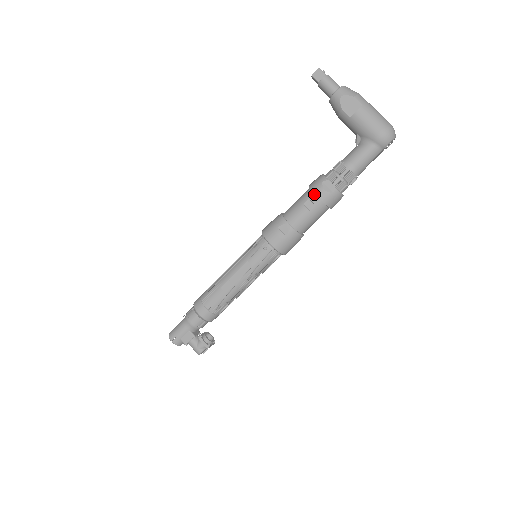
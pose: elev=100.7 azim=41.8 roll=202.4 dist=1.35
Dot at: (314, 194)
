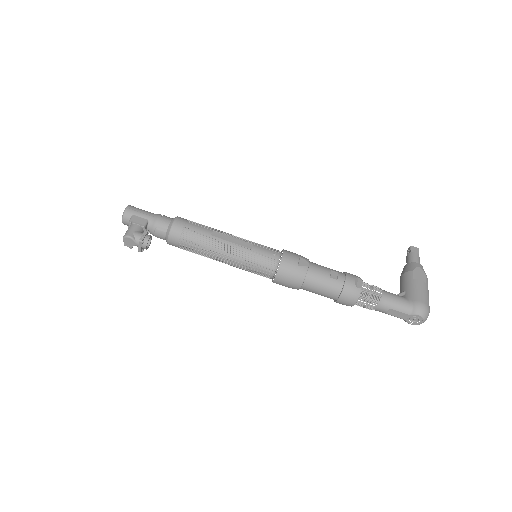
Dot at: (345, 275)
